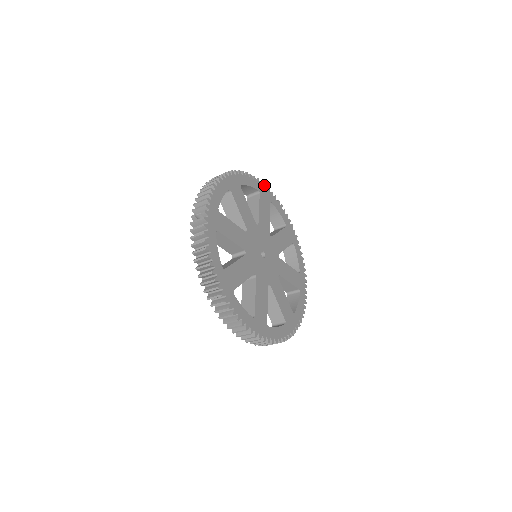
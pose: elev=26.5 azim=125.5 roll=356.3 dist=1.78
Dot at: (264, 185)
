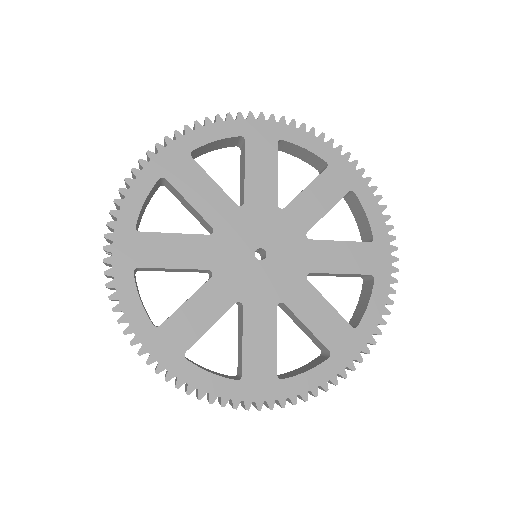
Dot at: (258, 116)
